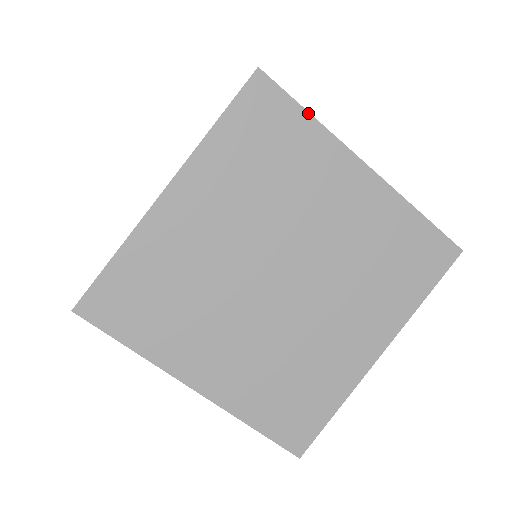
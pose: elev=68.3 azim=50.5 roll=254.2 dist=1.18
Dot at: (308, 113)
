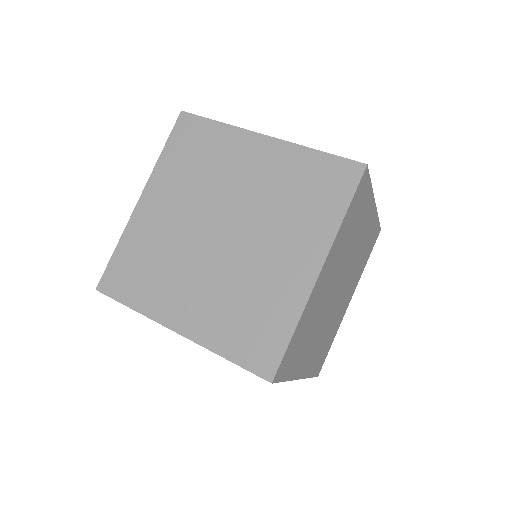
Dot at: (285, 381)
